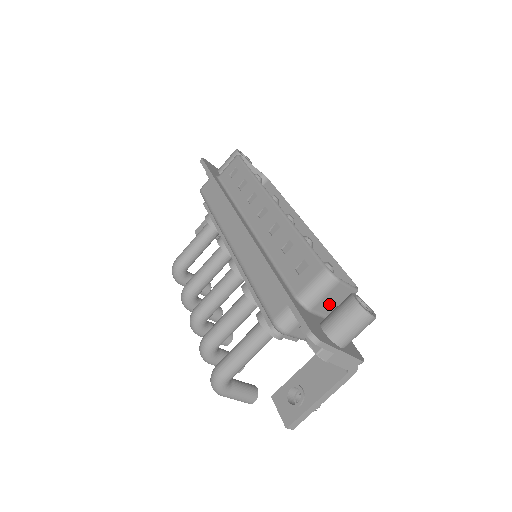
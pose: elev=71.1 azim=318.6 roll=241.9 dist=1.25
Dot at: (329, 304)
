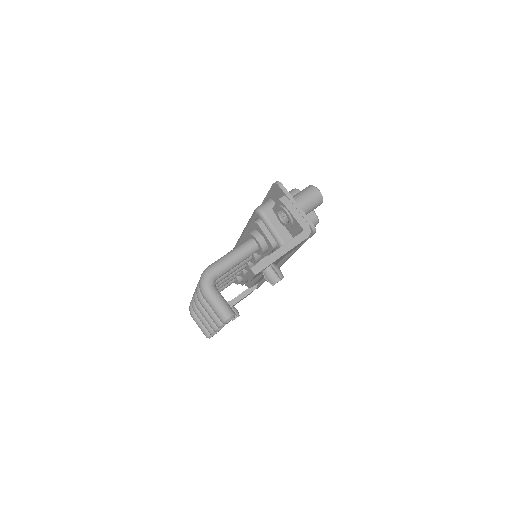
Dot at: occluded
